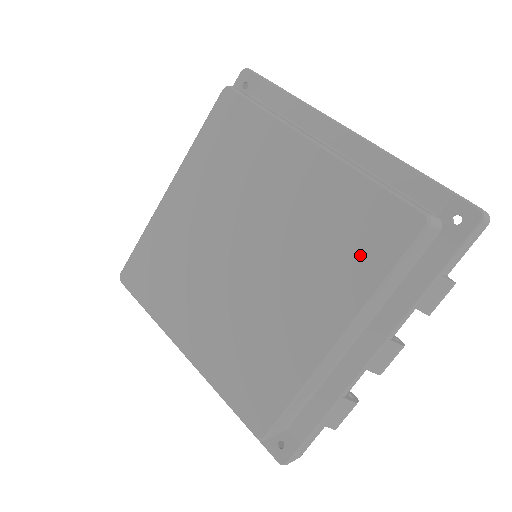
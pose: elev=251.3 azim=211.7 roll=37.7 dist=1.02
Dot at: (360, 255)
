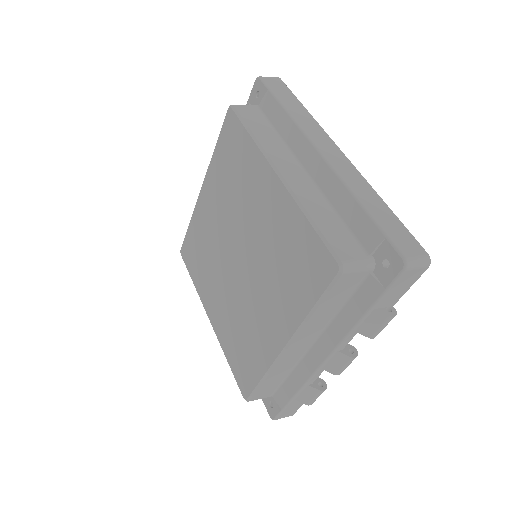
Dot at: (299, 284)
